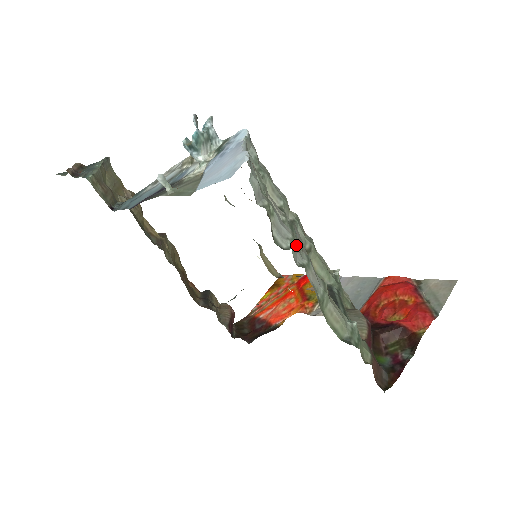
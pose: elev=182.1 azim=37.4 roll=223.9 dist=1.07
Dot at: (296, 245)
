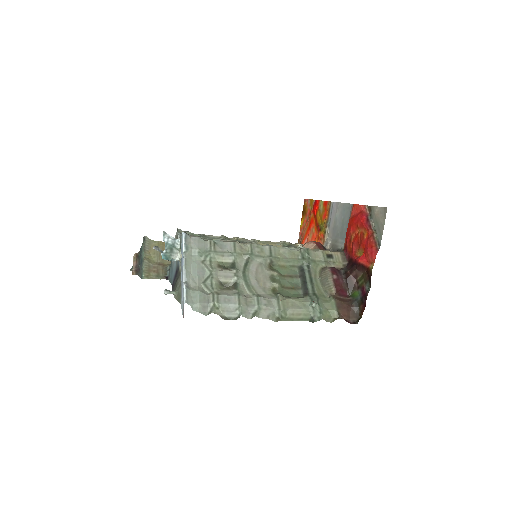
Dot at: (244, 307)
